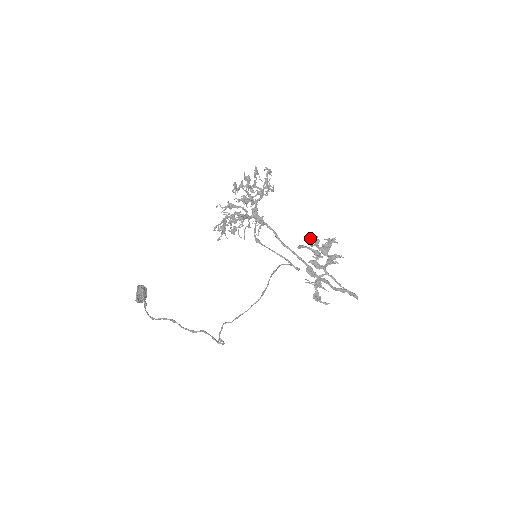
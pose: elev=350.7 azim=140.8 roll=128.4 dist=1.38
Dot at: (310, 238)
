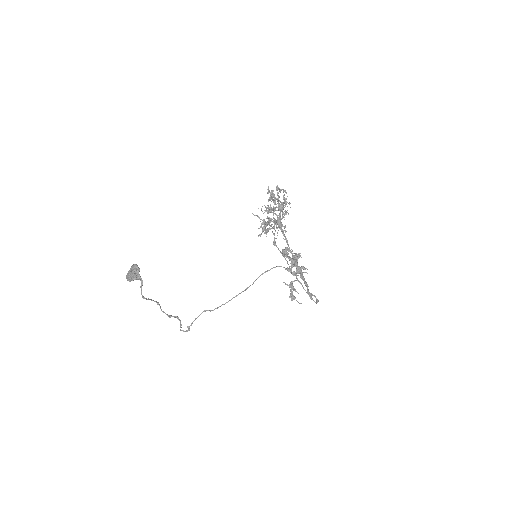
Dot at: (286, 250)
